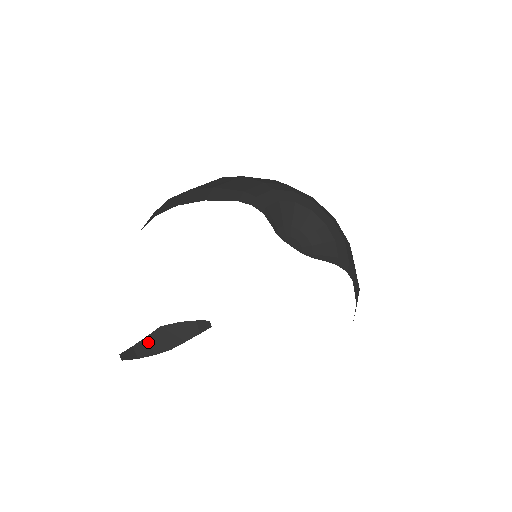
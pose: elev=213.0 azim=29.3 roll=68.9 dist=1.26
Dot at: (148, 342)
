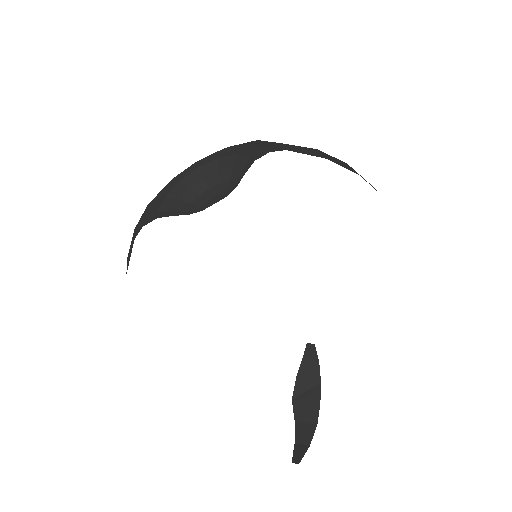
Dot at: (301, 423)
